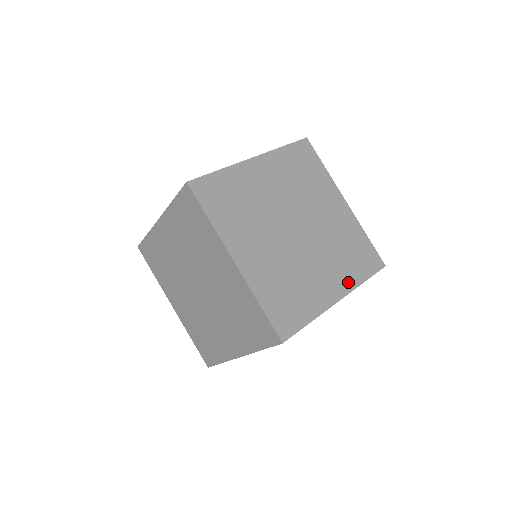
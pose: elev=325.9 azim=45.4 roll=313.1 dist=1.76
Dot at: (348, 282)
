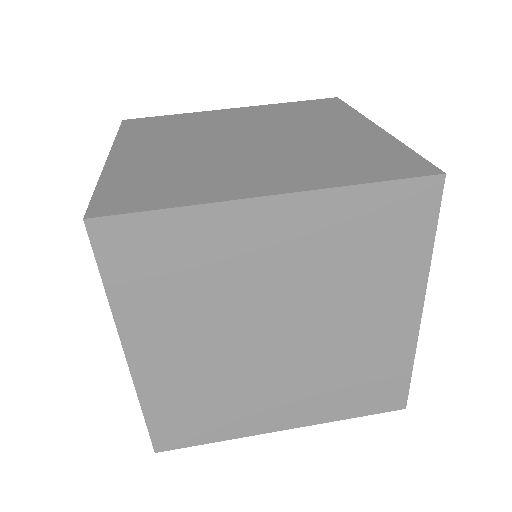
Dot at: (317, 414)
